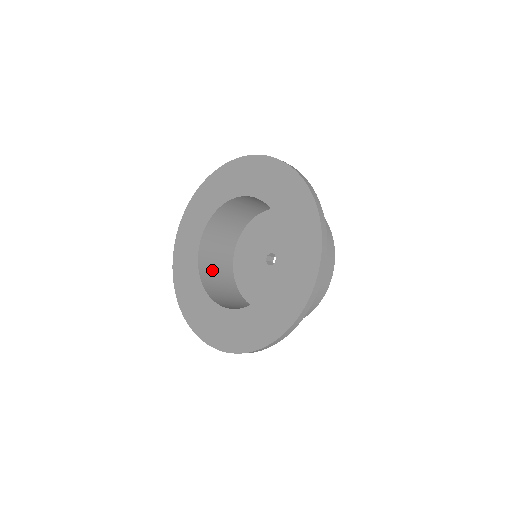
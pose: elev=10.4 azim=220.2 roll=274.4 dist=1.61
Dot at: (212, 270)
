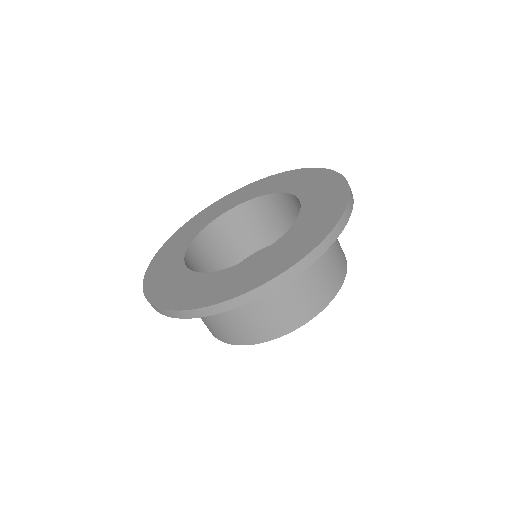
Dot at: (204, 256)
